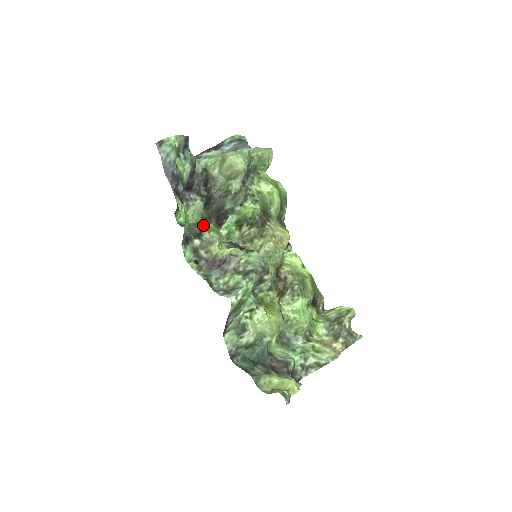
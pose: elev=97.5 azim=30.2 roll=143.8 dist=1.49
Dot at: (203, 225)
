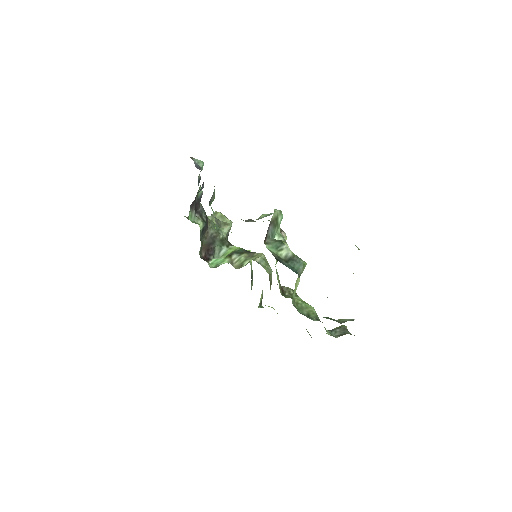
Dot at: occluded
